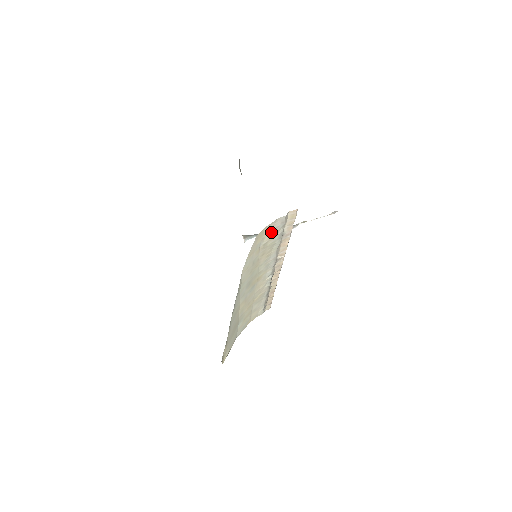
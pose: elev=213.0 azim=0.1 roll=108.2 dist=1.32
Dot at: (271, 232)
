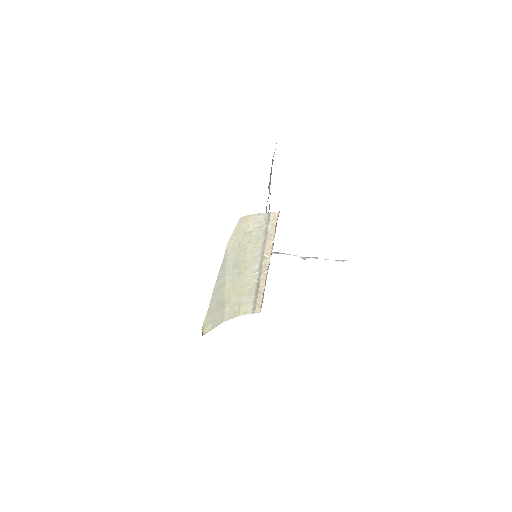
Dot at: (256, 223)
